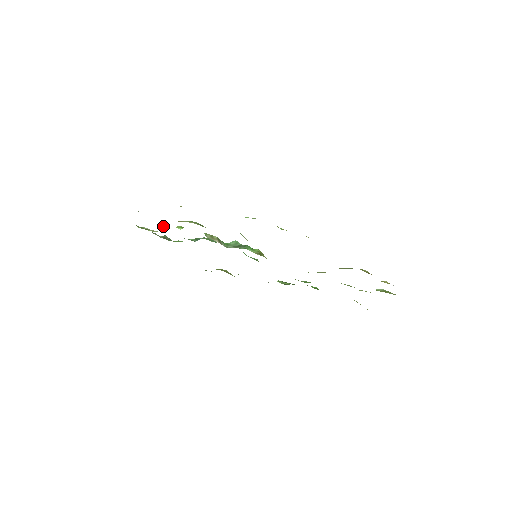
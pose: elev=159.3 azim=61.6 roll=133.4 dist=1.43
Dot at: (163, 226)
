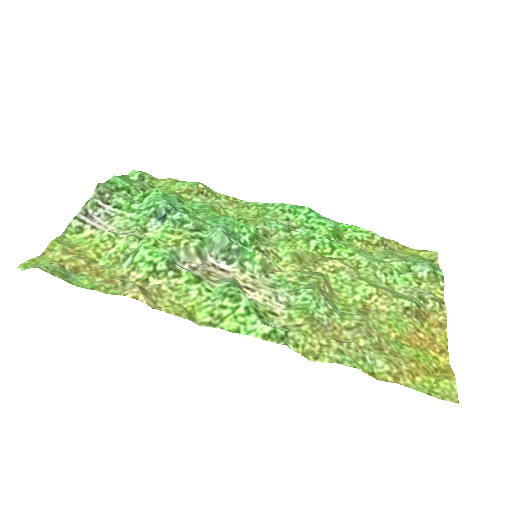
Dot at: (104, 236)
